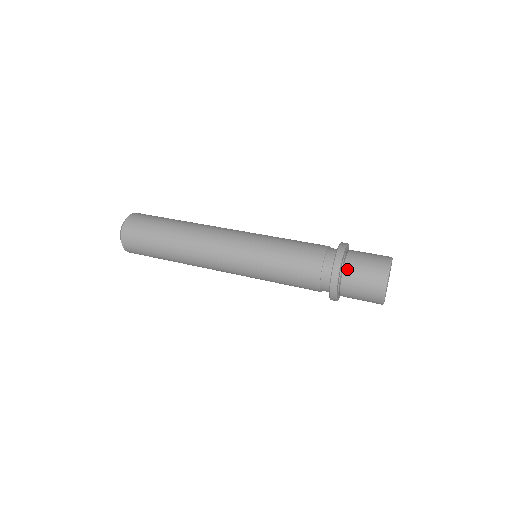
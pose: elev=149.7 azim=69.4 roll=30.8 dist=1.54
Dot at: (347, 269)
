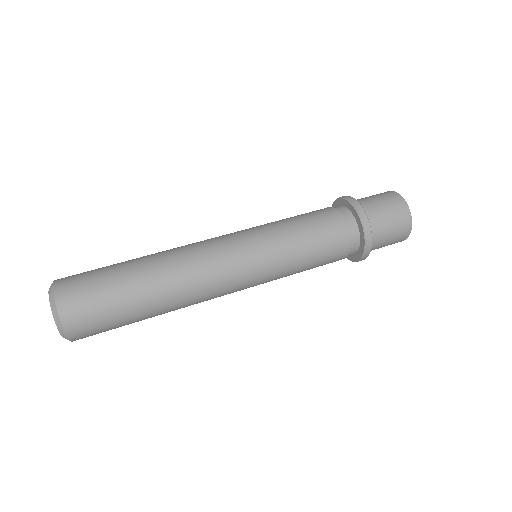
Dot at: (374, 228)
